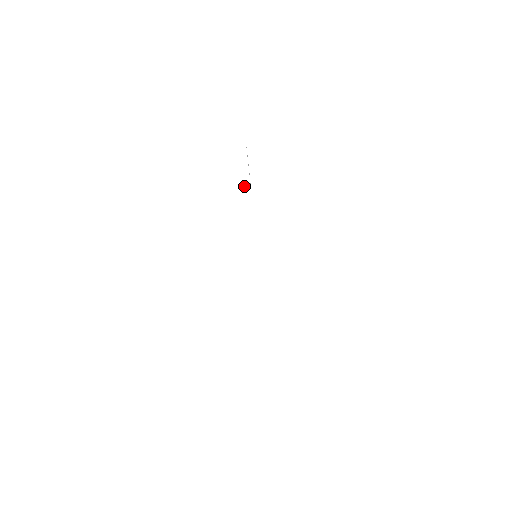
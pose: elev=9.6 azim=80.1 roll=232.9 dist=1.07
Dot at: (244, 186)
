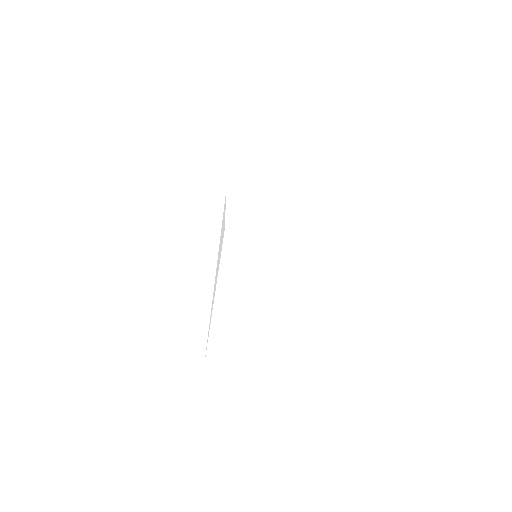
Dot at: (222, 223)
